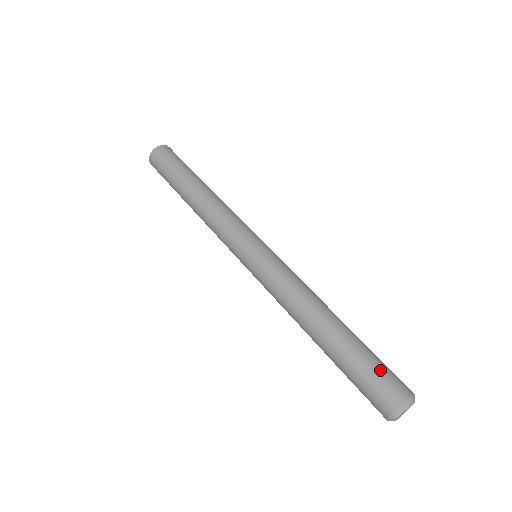
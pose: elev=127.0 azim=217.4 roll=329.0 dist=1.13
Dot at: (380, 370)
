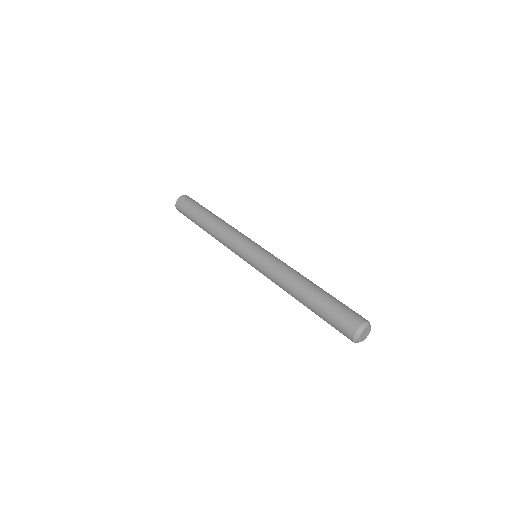
Dot at: (343, 310)
